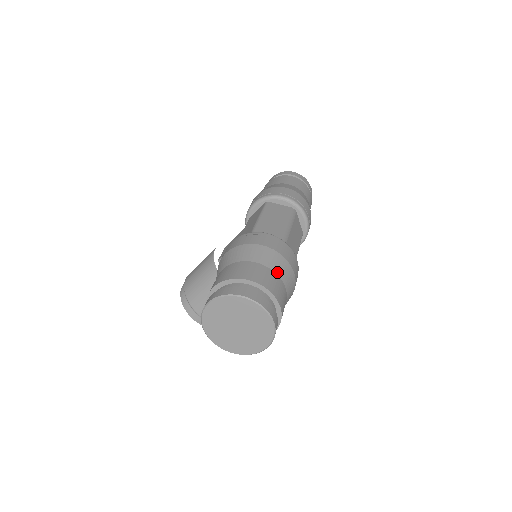
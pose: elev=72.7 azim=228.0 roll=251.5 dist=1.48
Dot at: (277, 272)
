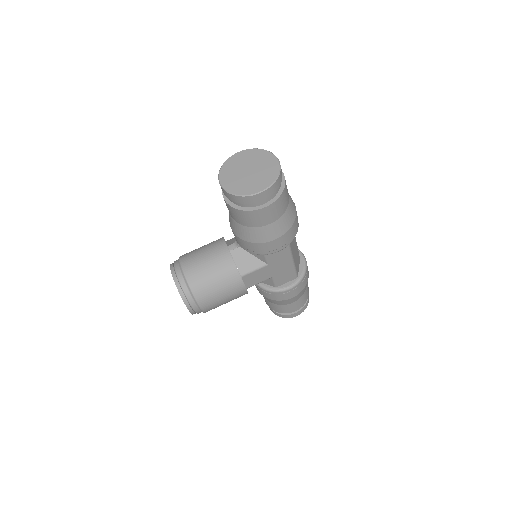
Dot at: occluded
